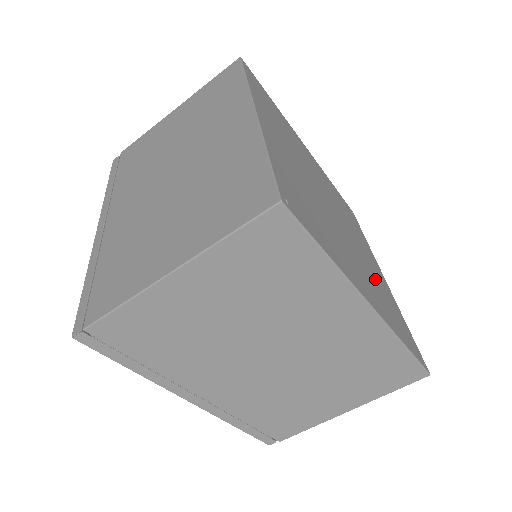
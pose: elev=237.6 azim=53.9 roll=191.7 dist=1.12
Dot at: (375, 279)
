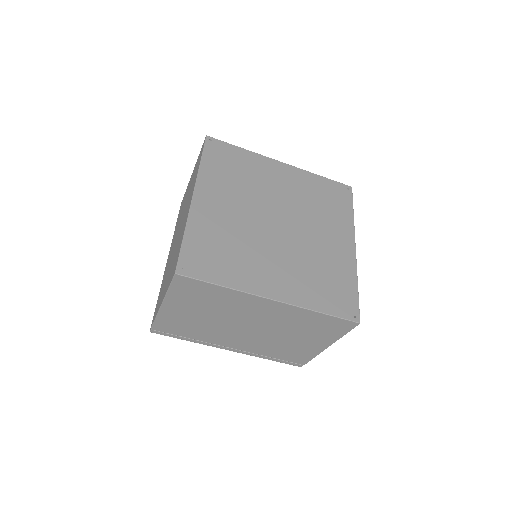
Dot at: (318, 263)
